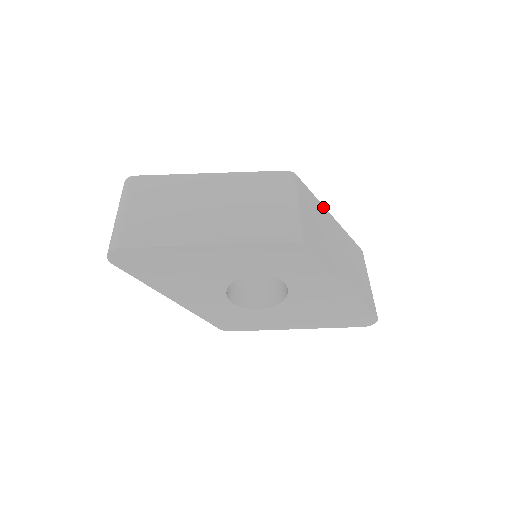
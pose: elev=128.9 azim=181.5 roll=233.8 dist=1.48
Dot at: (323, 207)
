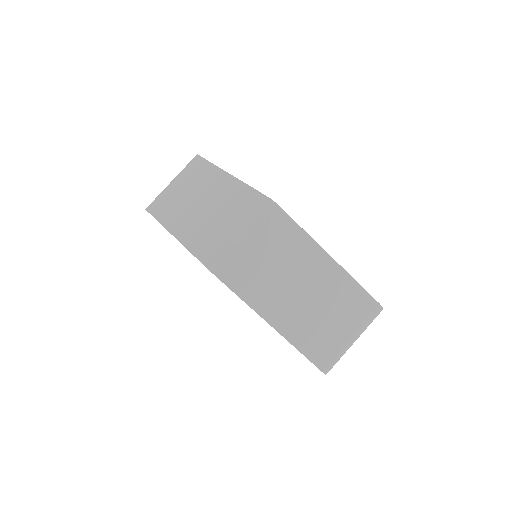
Dot at: (314, 243)
